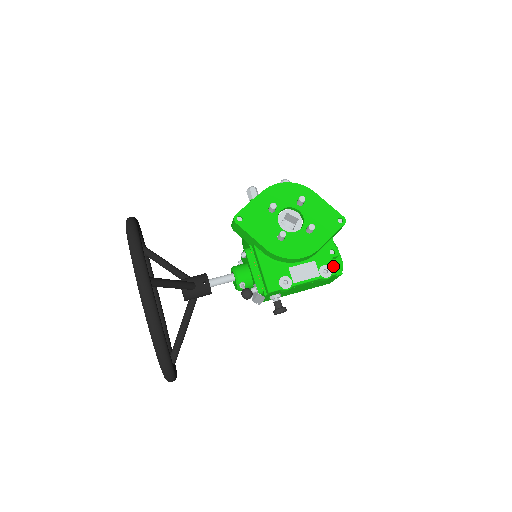
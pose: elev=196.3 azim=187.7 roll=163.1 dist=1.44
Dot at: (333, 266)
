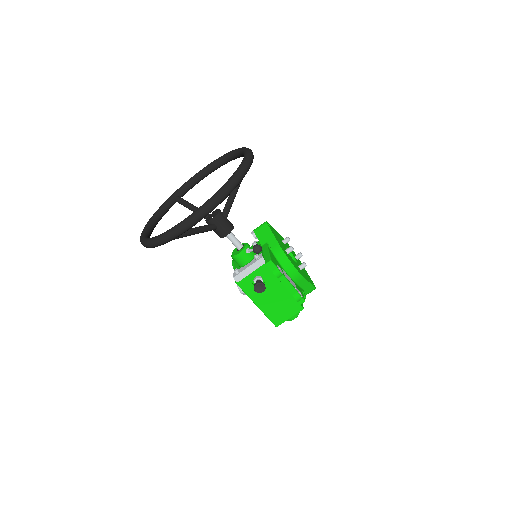
Dot at: occluded
